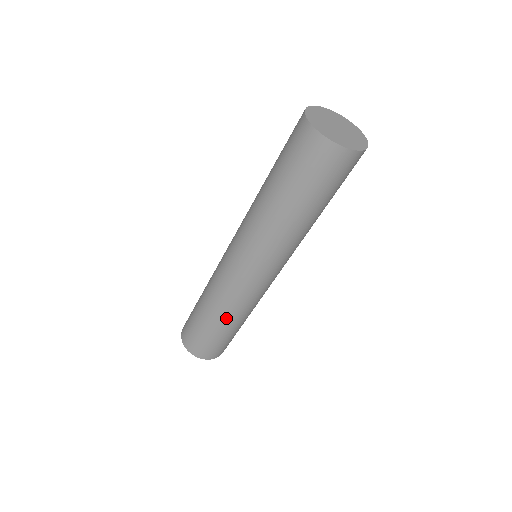
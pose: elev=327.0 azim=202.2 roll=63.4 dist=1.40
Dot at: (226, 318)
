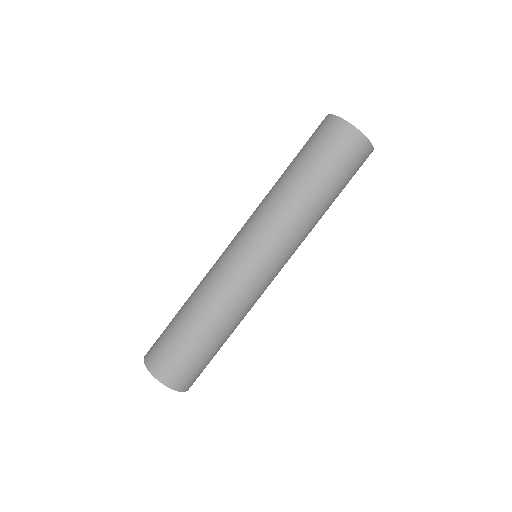
Dot at: (217, 320)
